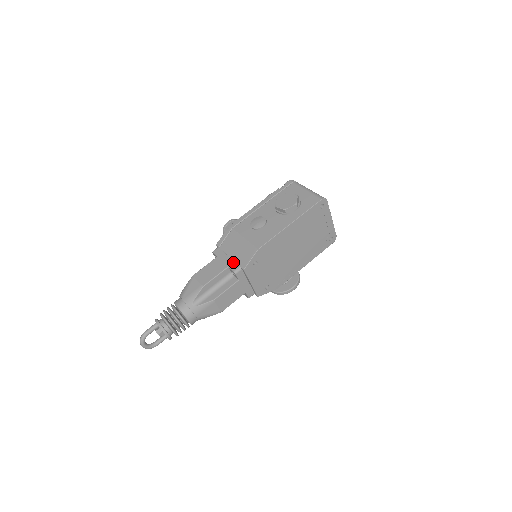
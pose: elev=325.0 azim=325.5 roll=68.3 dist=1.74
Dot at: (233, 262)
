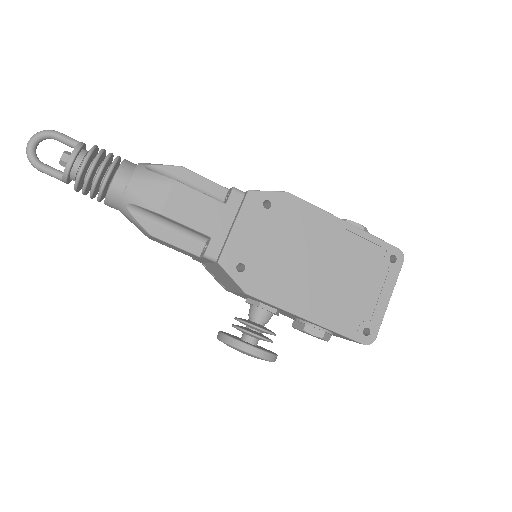
Dot at: occluded
